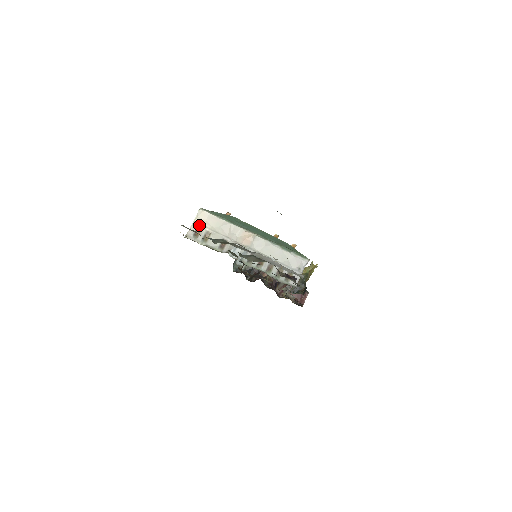
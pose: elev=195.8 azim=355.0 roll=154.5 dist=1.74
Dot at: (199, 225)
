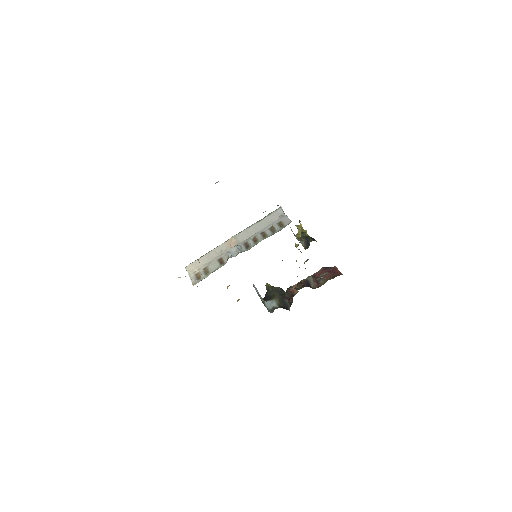
Dot at: (195, 273)
